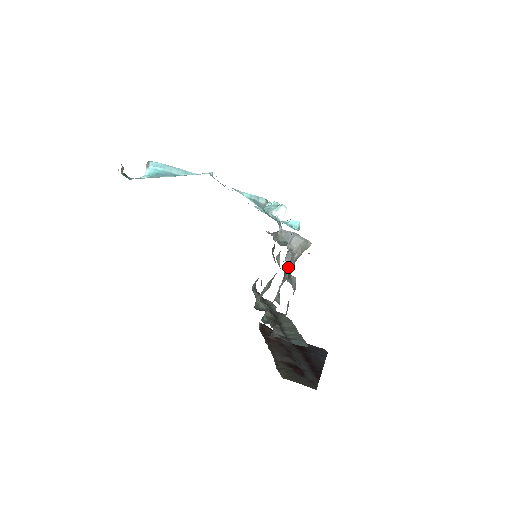
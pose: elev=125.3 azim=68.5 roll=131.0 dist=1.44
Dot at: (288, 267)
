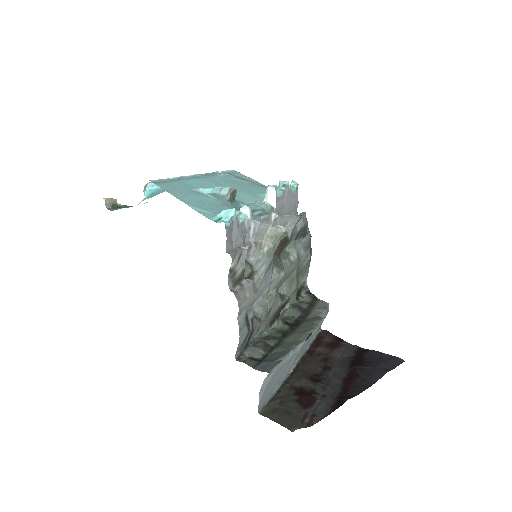
Dot at: (255, 267)
